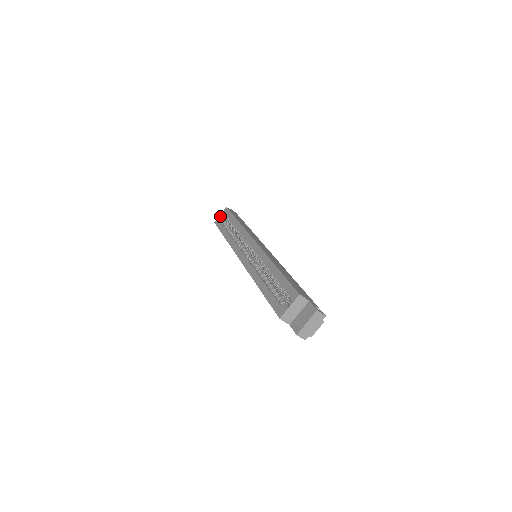
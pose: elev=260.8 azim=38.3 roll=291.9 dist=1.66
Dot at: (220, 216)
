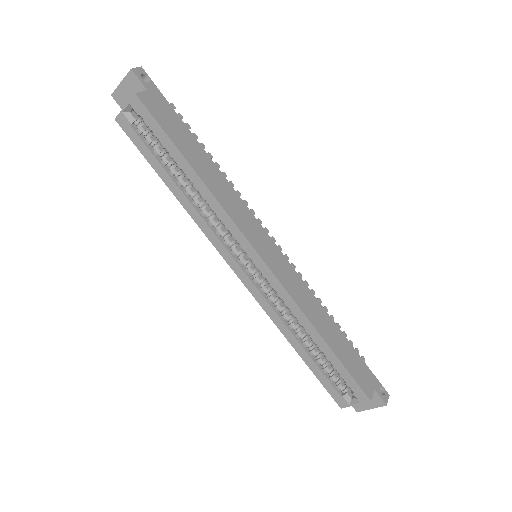
Dot at: (125, 110)
